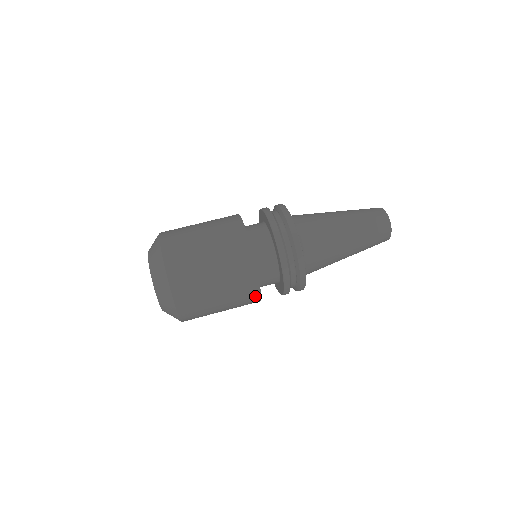
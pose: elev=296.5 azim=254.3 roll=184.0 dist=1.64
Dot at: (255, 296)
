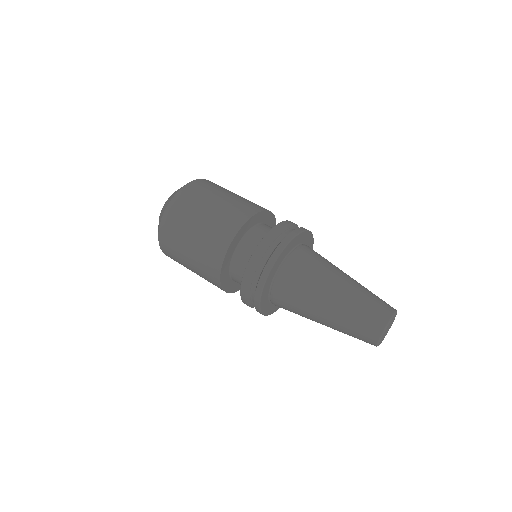
Dot at: (217, 265)
